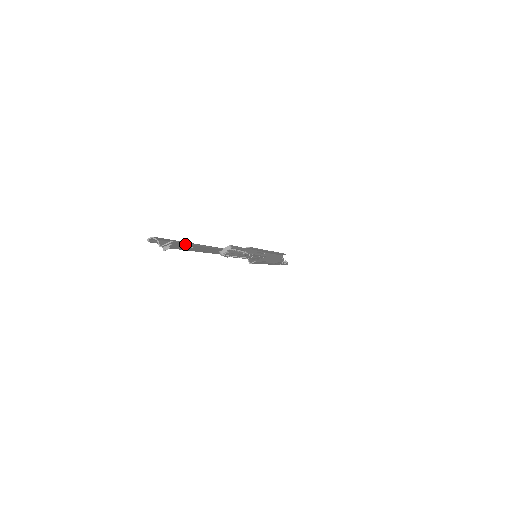
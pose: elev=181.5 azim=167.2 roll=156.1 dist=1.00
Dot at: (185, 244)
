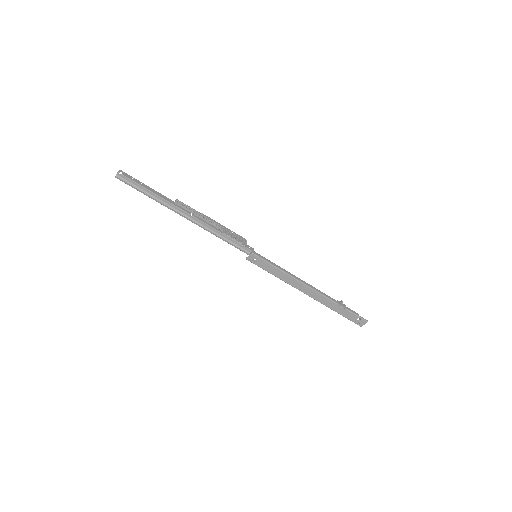
Dot at: (132, 177)
